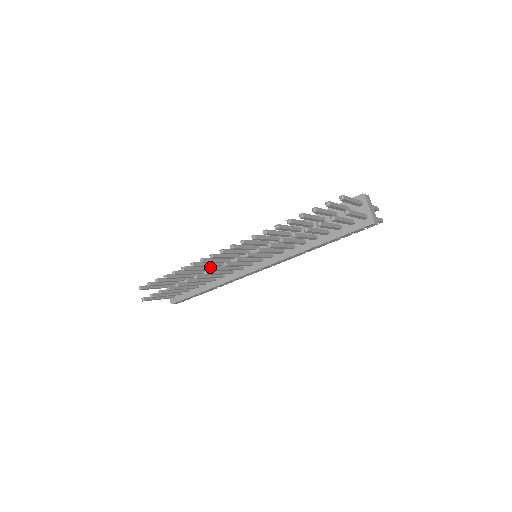
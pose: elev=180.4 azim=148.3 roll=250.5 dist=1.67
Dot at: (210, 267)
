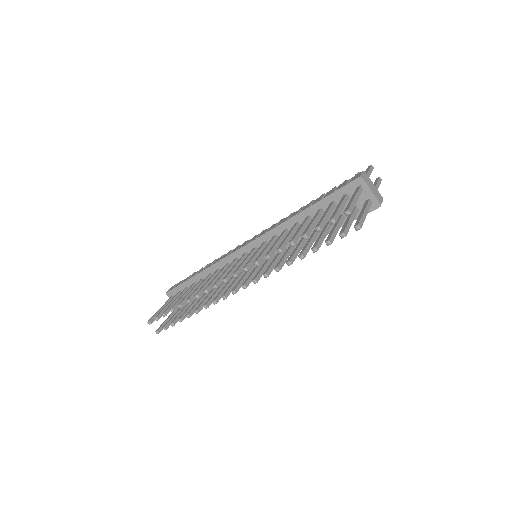
Dot at: (210, 276)
